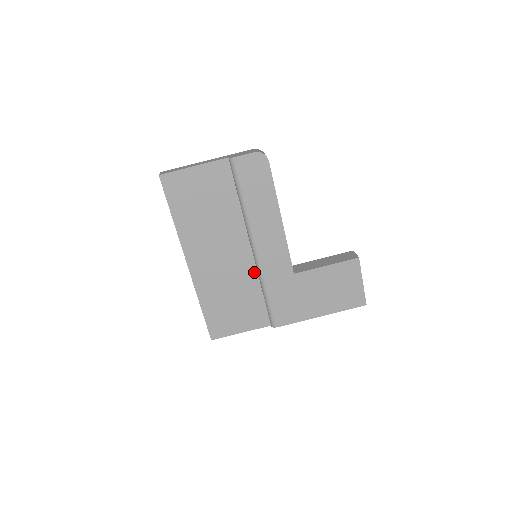
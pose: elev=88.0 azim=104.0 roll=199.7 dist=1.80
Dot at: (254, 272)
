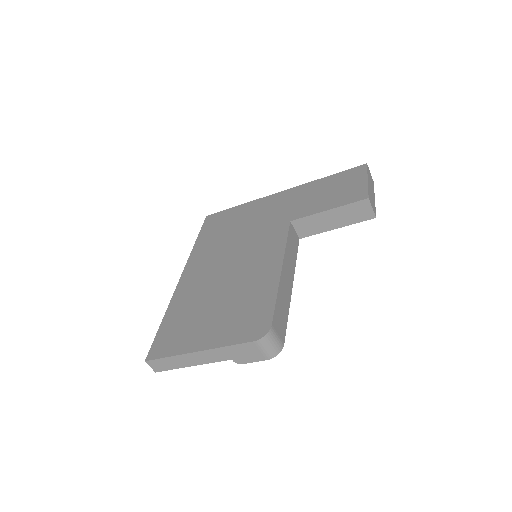
Dot at: occluded
